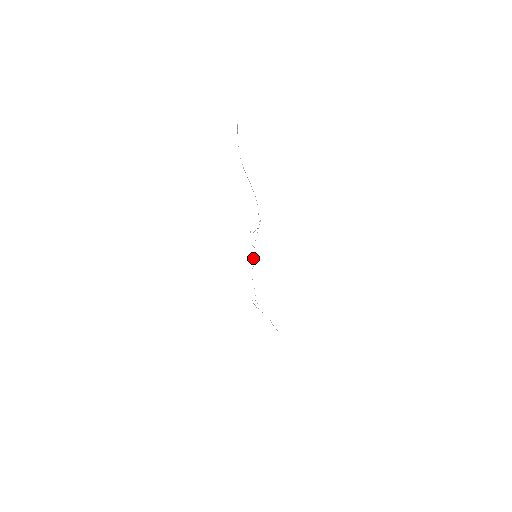
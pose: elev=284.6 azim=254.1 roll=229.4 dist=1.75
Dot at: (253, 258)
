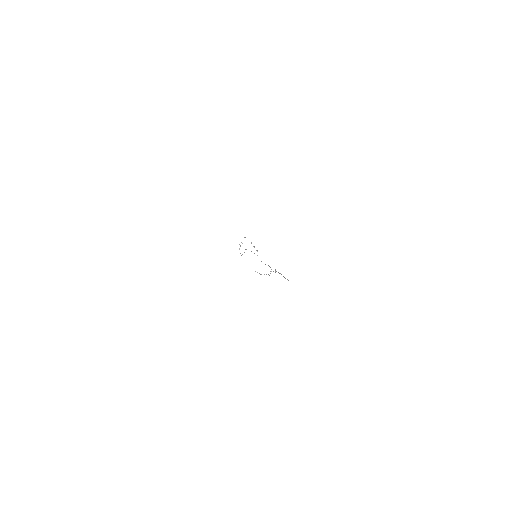
Dot at: occluded
